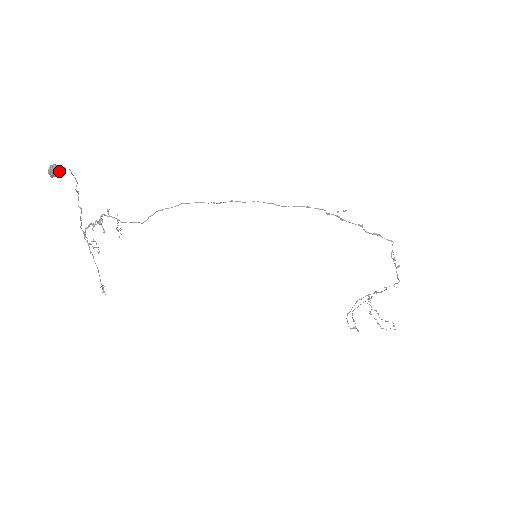
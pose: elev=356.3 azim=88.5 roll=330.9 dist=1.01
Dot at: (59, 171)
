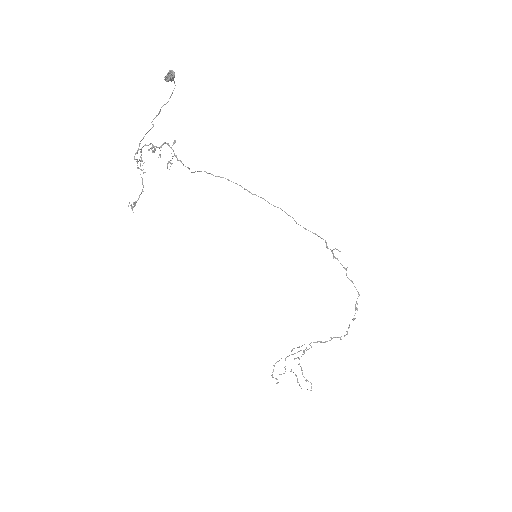
Dot at: (172, 80)
